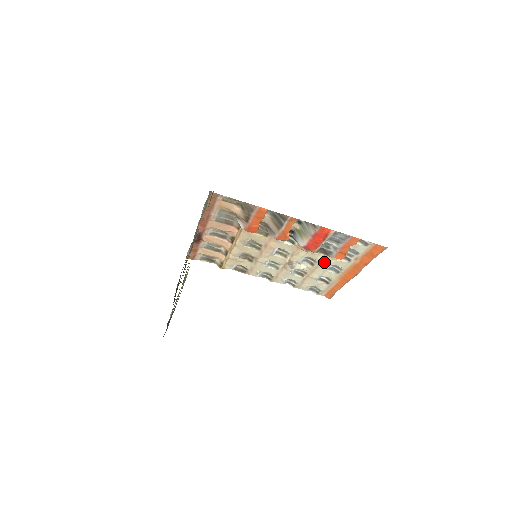
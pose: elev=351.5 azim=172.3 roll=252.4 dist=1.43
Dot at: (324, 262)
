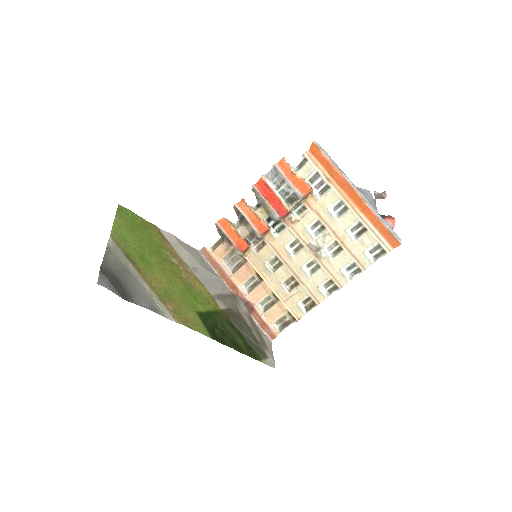
Dot at: (323, 214)
